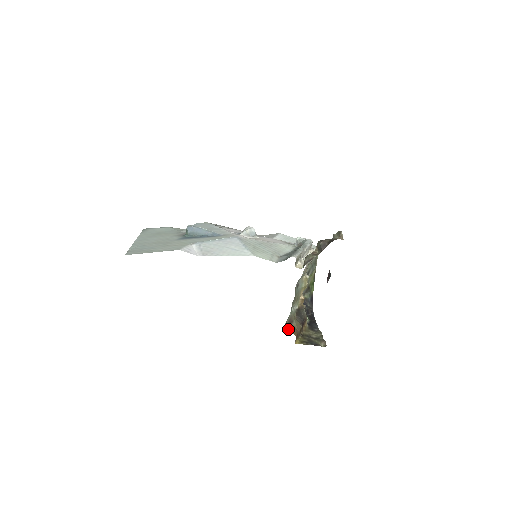
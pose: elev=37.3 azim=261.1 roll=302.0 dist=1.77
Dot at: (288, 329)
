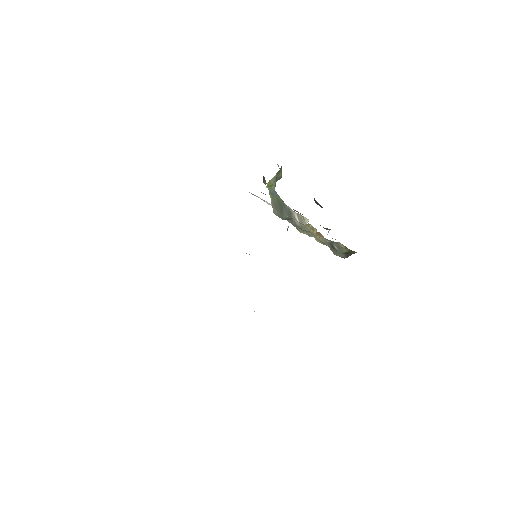
Dot at: occluded
